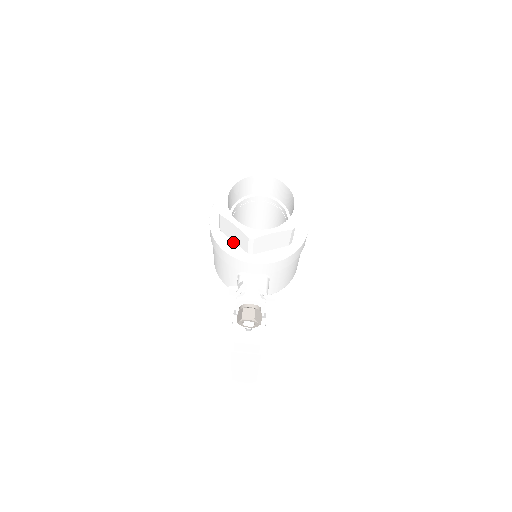
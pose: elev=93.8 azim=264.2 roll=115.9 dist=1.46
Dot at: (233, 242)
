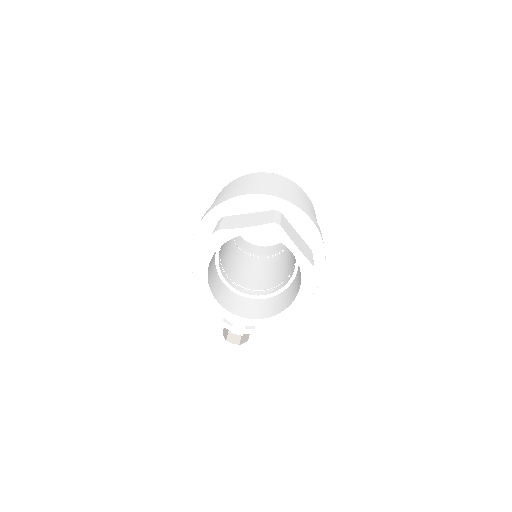
Dot at: occluded
